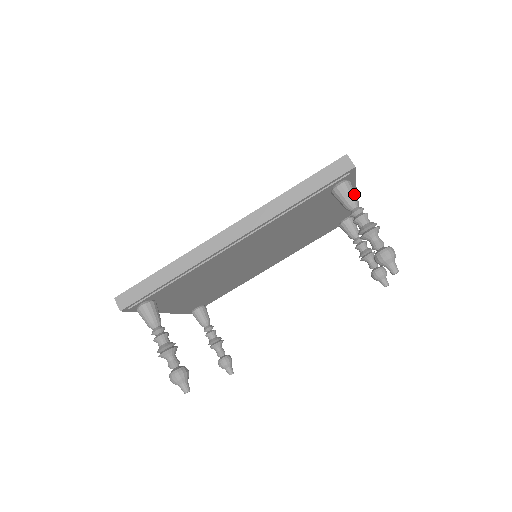
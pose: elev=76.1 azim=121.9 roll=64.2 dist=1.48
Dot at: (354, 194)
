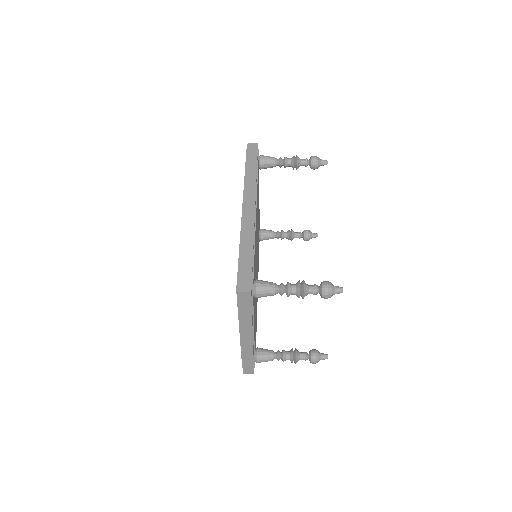
Dot at: (270, 157)
